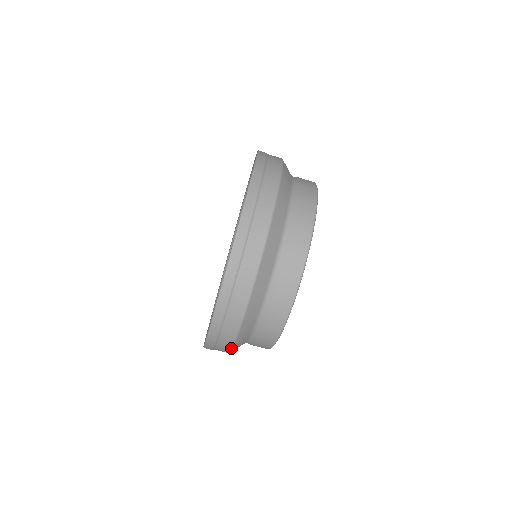
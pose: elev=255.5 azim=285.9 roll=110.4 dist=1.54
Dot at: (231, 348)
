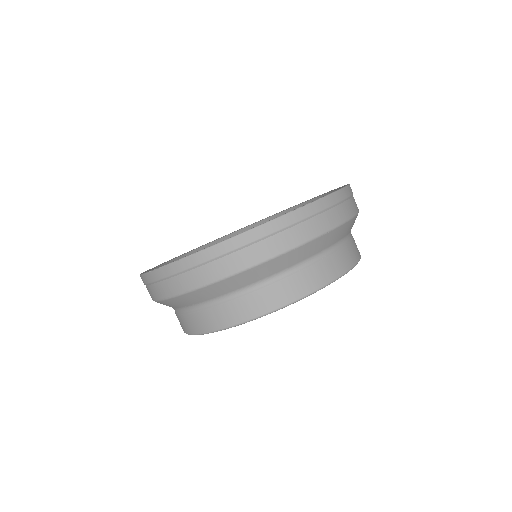
Dot at: occluded
